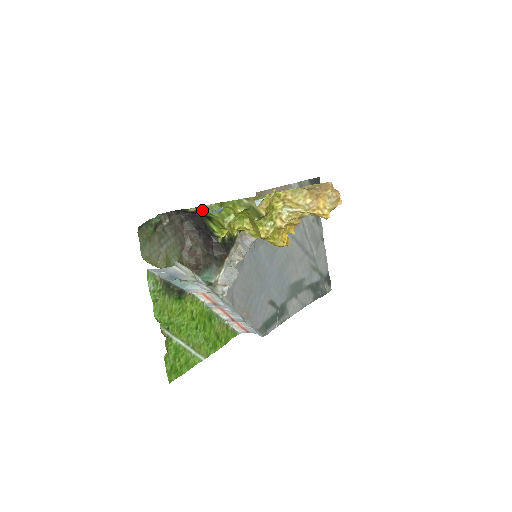
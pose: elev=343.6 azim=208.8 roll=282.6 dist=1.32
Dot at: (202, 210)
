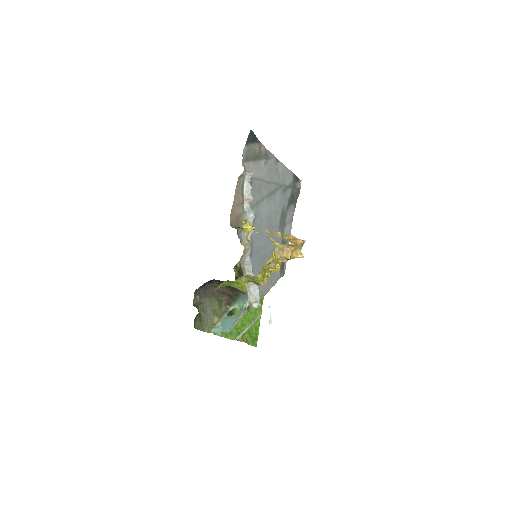
Dot at: (218, 288)
